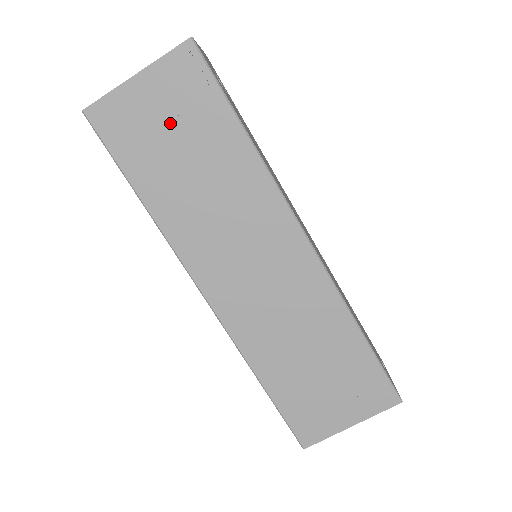
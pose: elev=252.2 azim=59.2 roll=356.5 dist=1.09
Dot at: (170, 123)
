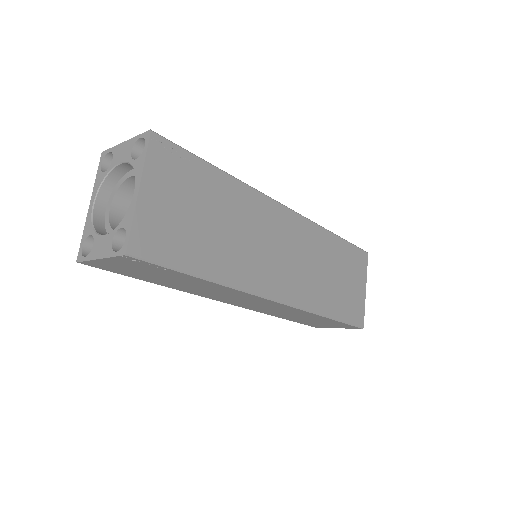
Dot at: (184, 205)
